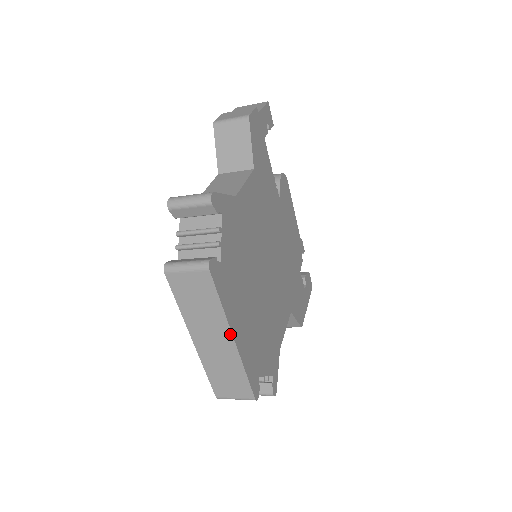
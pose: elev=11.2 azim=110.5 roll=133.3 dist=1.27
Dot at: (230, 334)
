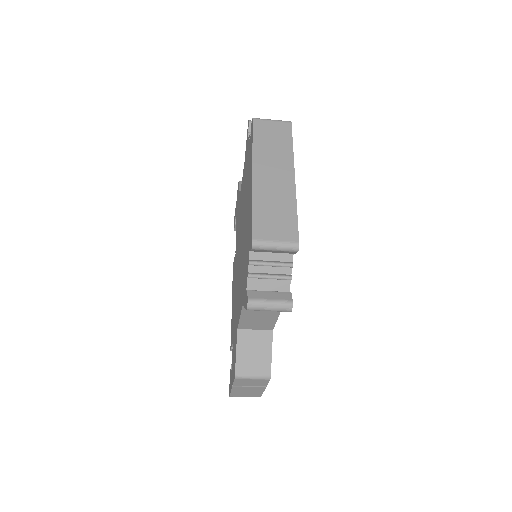
Dot at: (293, 171)
